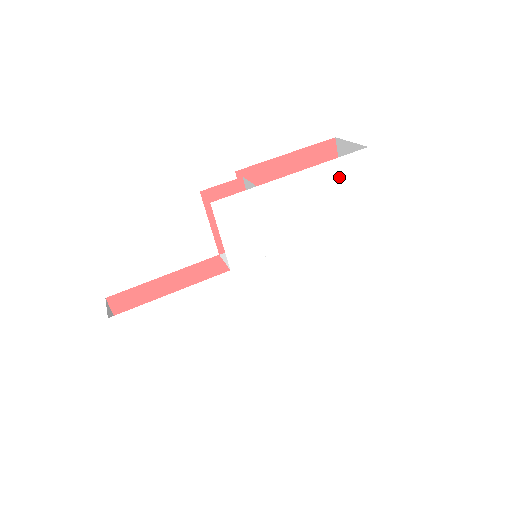
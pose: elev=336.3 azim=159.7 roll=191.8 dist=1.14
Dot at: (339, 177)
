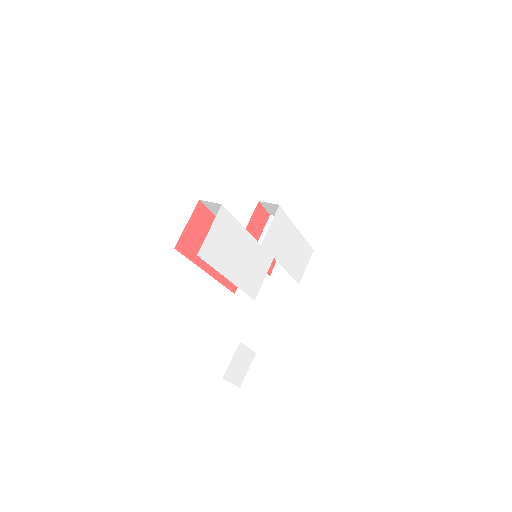
Dot at: (303, 251)
